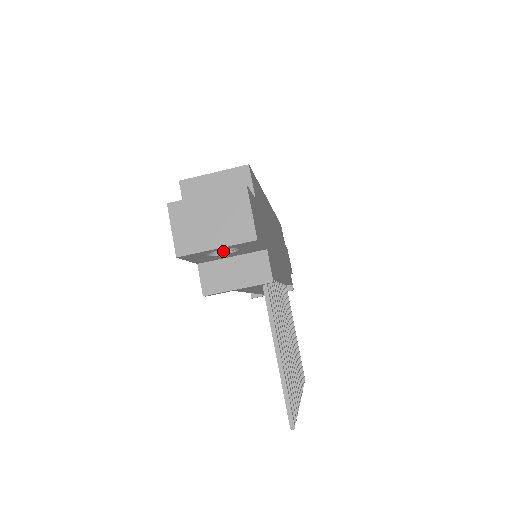
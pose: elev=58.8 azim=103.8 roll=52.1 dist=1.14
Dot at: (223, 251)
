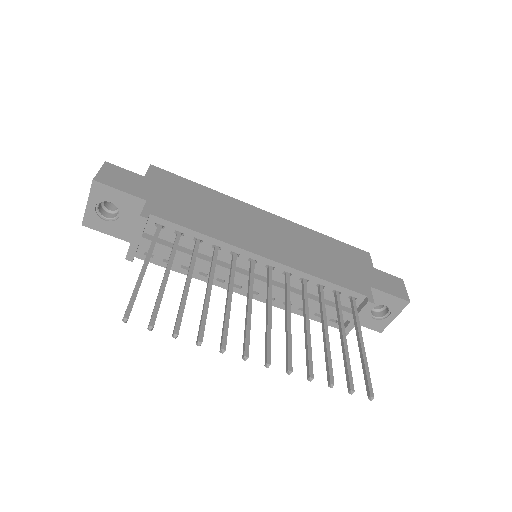
Dot at: (117, 215)
